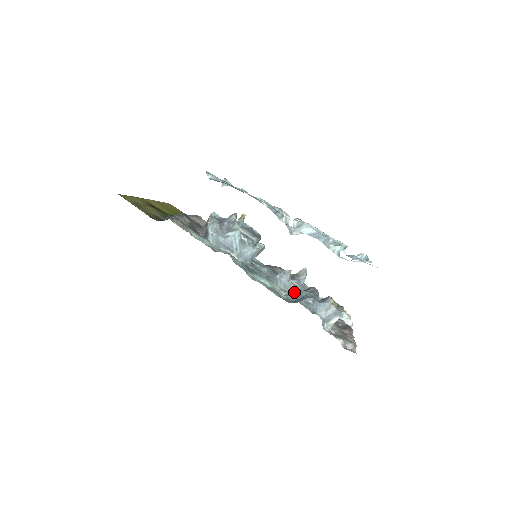
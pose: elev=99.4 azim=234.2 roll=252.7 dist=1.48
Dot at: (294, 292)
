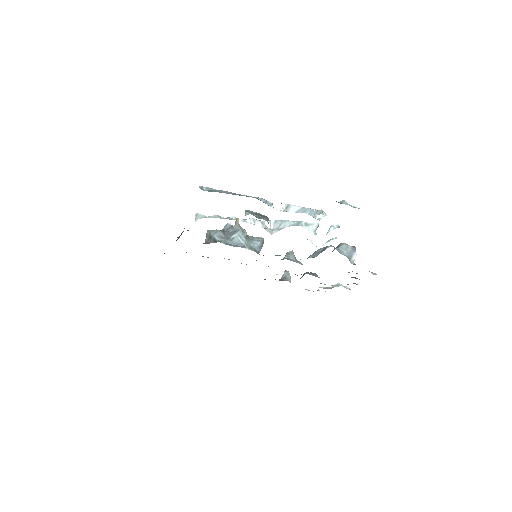
Dot at: occluded
